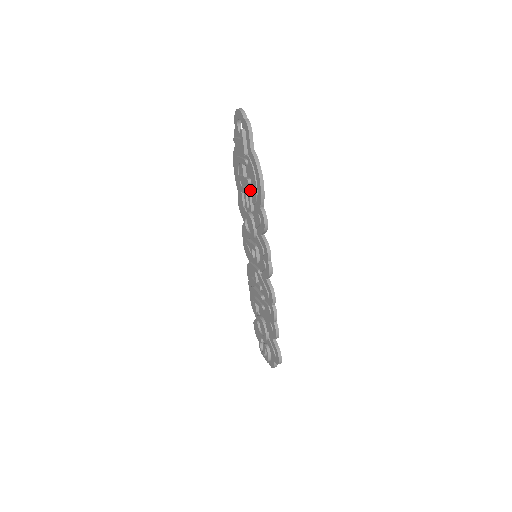
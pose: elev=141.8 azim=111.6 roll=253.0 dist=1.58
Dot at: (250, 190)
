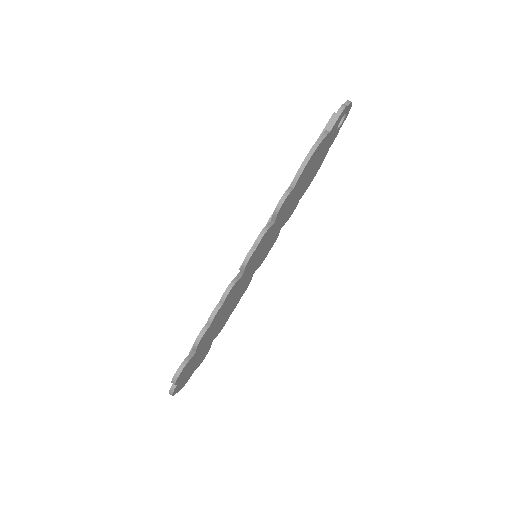
Dot at: occluded
